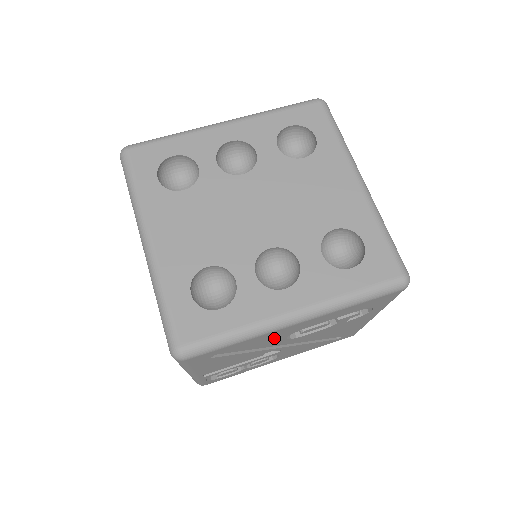
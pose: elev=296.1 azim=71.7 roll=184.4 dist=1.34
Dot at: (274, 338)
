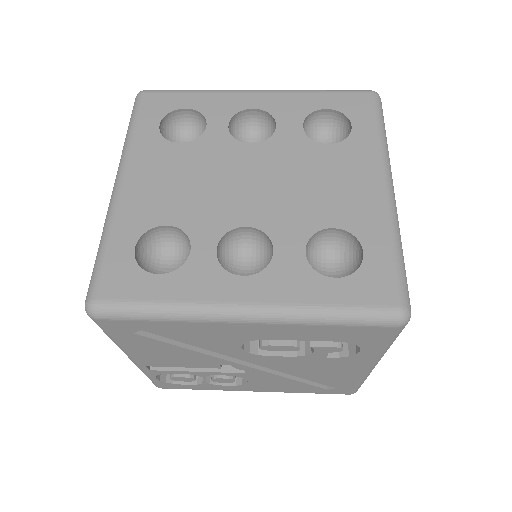
Dot at: (220, 338)
